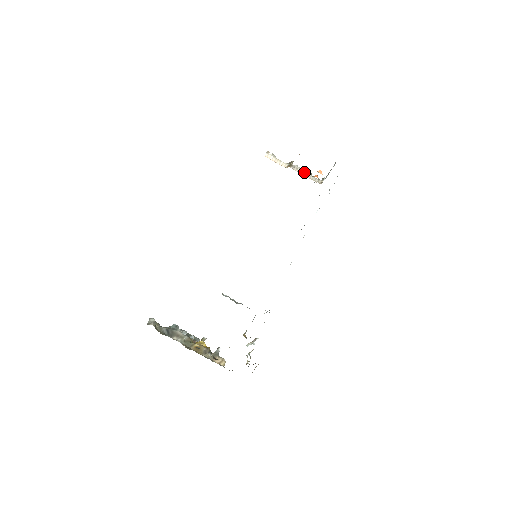
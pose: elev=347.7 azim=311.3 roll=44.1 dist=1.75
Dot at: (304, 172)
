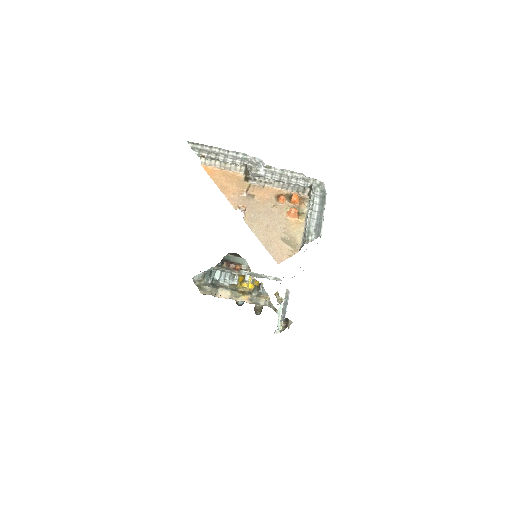
Dot at: (274, 183)
